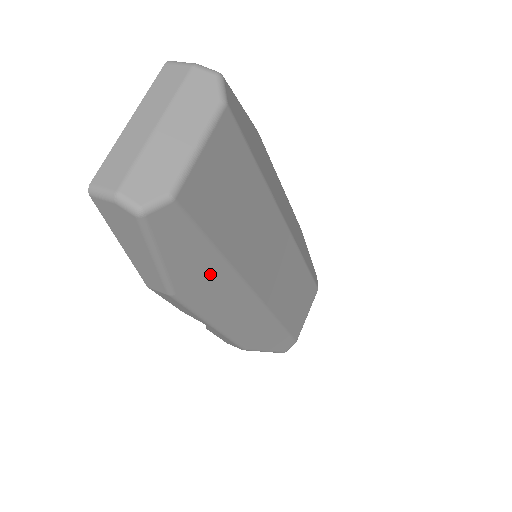
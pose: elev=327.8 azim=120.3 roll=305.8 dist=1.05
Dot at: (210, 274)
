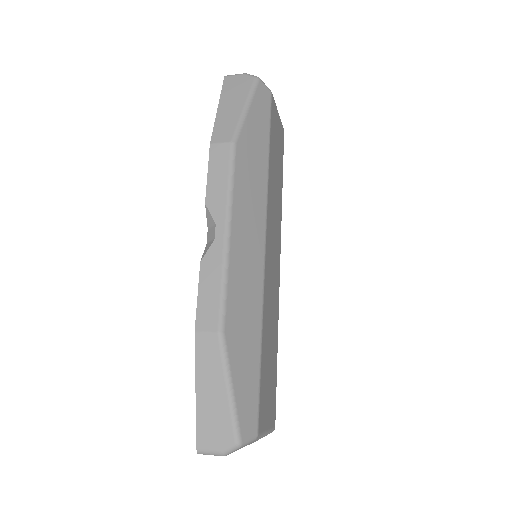
Dot at: (257, 163)
